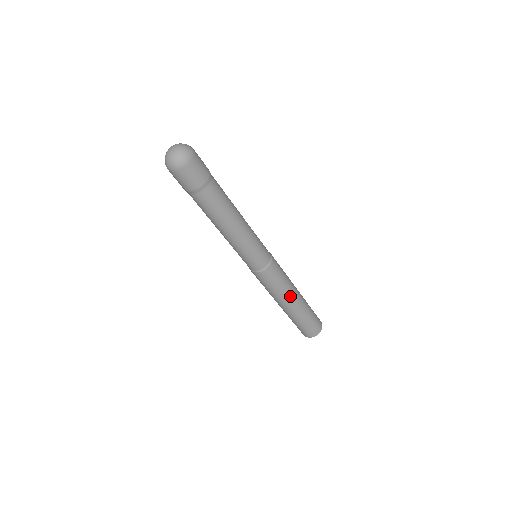
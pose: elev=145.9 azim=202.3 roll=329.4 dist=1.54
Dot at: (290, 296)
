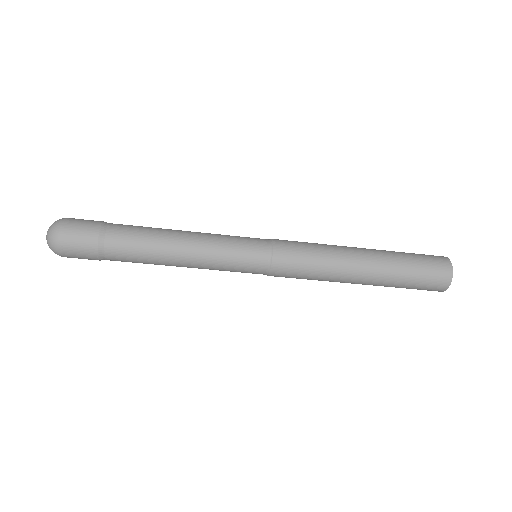
Dot at: (345, 271)
